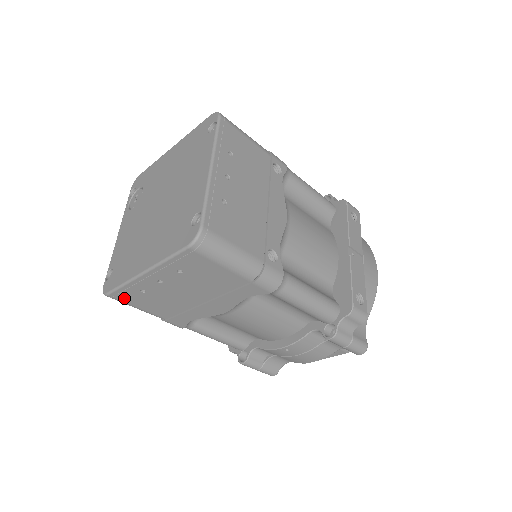
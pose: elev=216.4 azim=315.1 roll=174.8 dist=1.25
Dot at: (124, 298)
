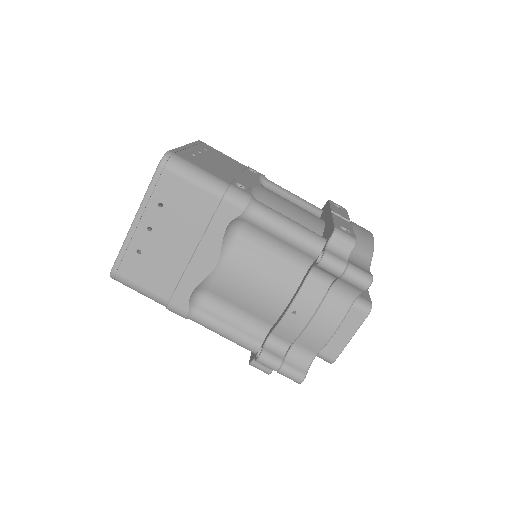
Dot at: (126, 272)
